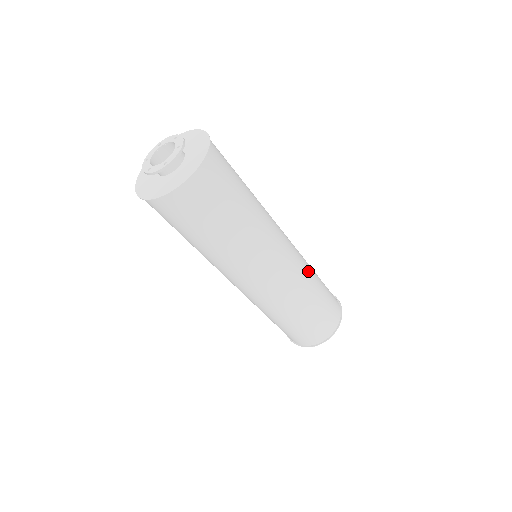
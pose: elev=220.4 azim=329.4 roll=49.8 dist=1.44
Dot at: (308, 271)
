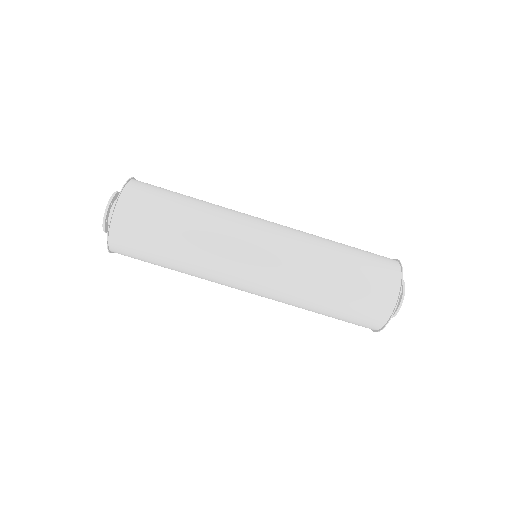
Dot at: (311, 250)
